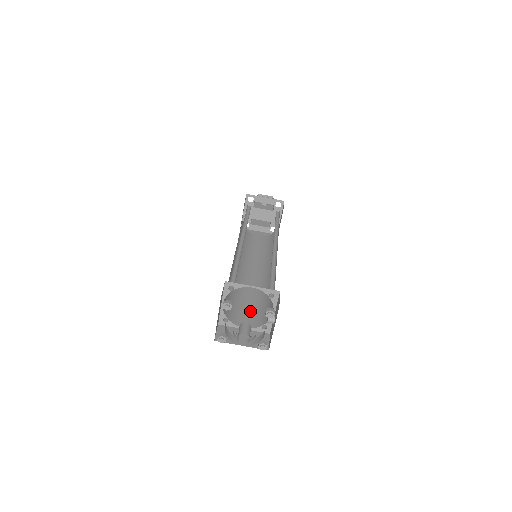
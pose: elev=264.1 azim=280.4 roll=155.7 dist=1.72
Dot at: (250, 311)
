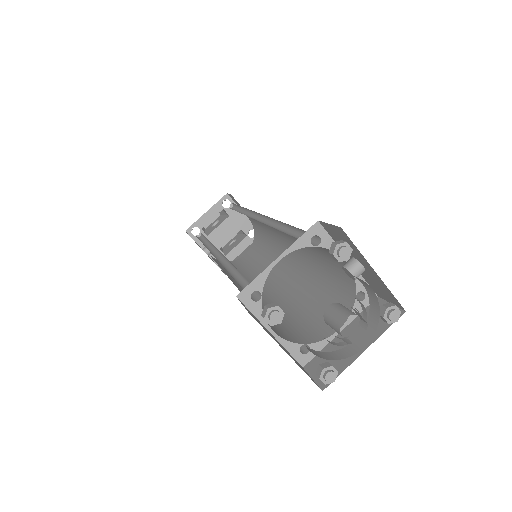
Dot at: (321, 308)
